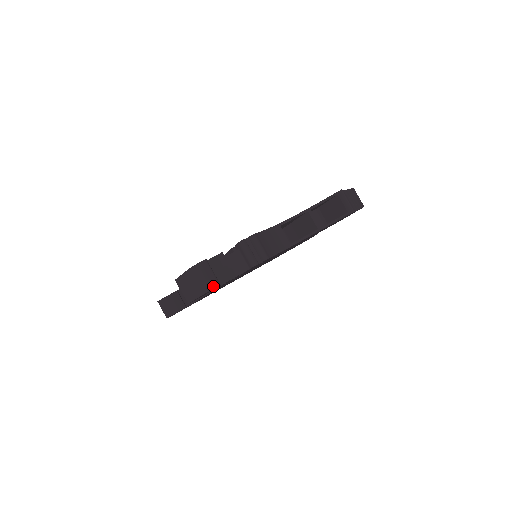
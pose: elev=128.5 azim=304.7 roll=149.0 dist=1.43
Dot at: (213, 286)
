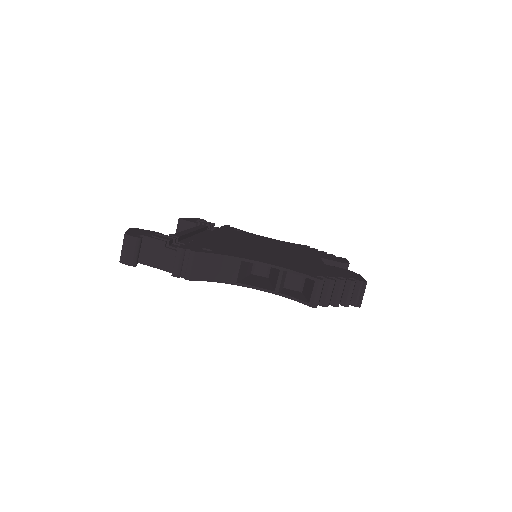
Dot at: (127, 262)
